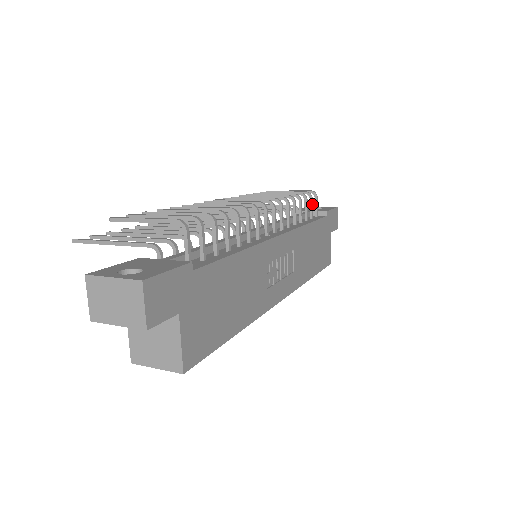
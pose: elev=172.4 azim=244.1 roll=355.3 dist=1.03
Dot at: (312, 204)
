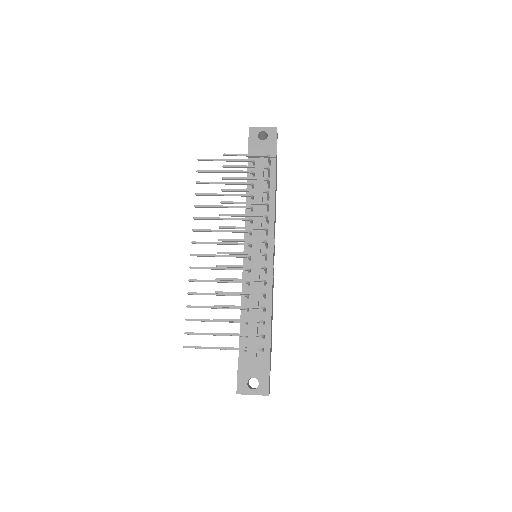
Dot at: occluded
